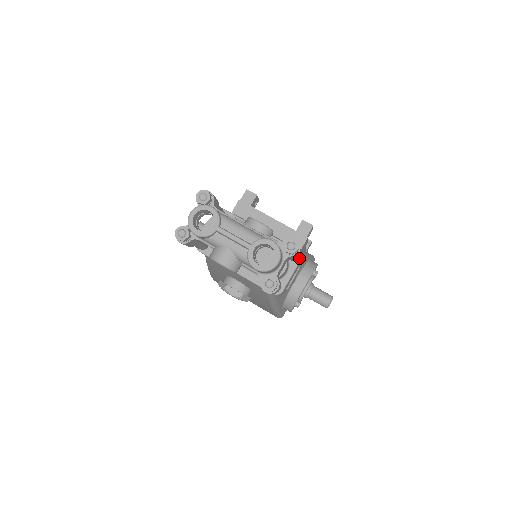
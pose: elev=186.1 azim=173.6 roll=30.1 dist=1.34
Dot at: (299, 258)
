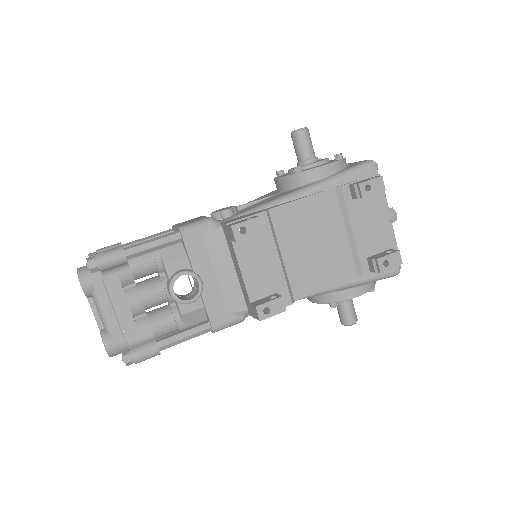
Dot at: (212, 331)
